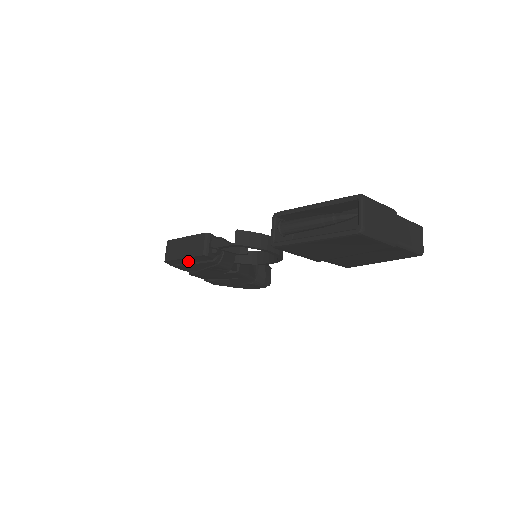
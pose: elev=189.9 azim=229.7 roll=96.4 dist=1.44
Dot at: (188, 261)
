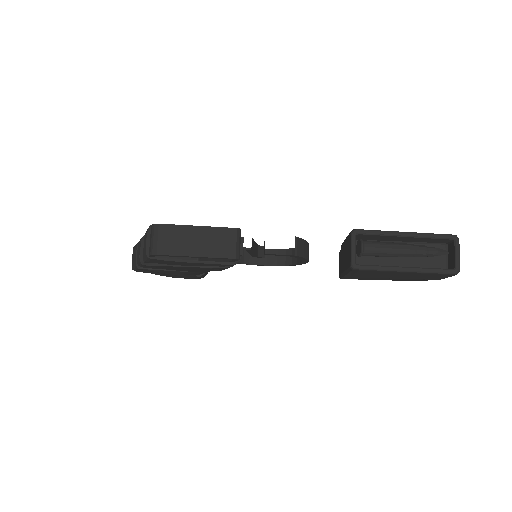
Dot at: occluded
